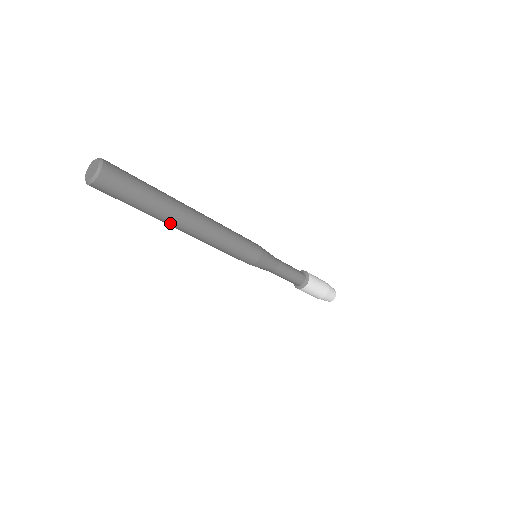
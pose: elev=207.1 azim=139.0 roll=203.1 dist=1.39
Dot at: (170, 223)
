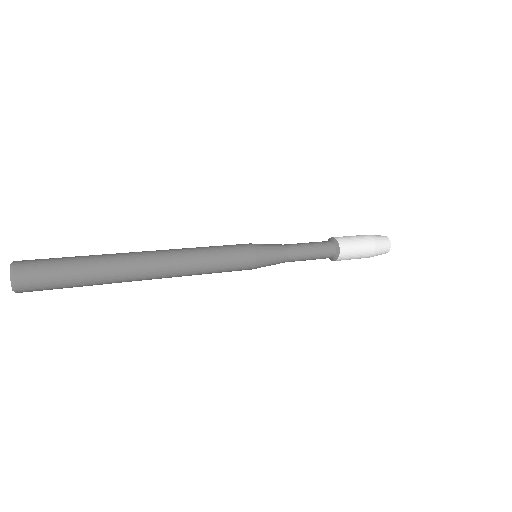
Dot at: occluded
